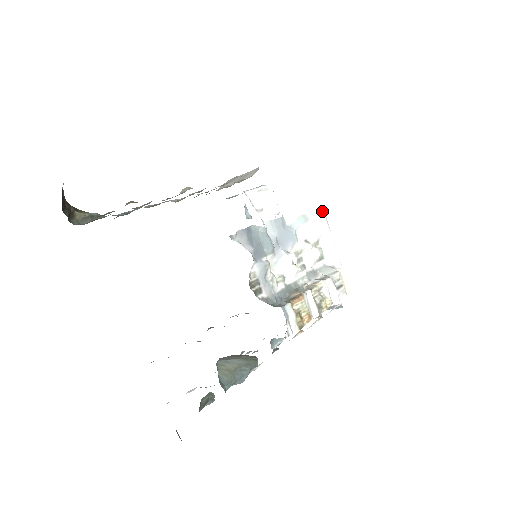
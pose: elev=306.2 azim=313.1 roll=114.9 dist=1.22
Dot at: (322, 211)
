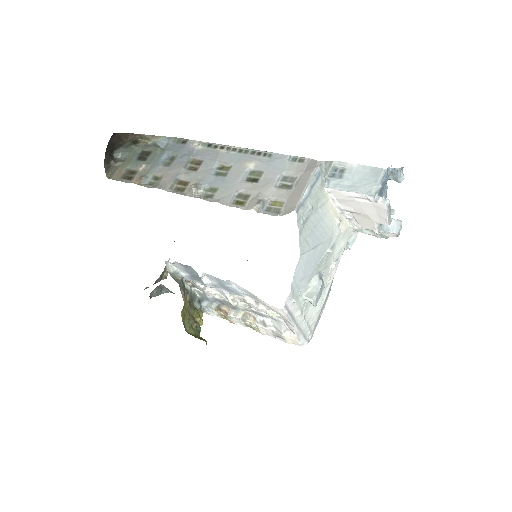
Dot at: (278, 309)
